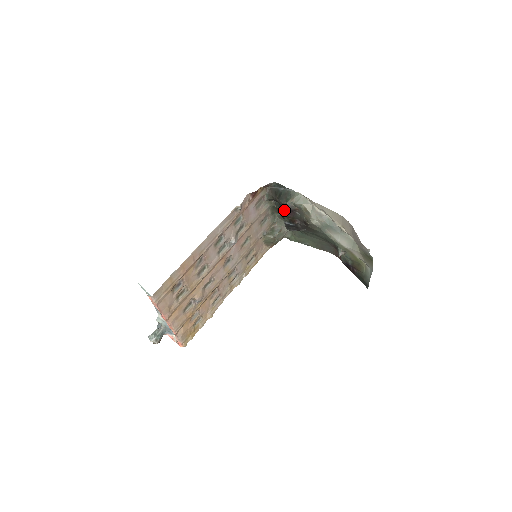
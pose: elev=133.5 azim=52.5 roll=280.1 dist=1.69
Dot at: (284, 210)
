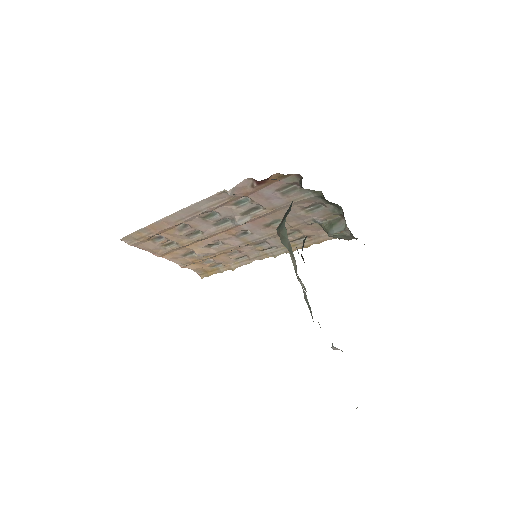
Dot at: occluded
